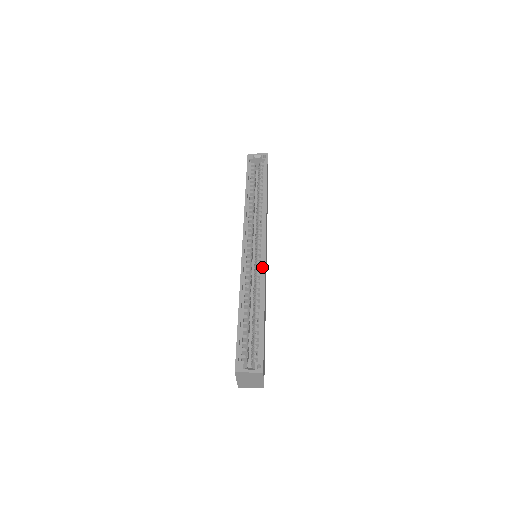
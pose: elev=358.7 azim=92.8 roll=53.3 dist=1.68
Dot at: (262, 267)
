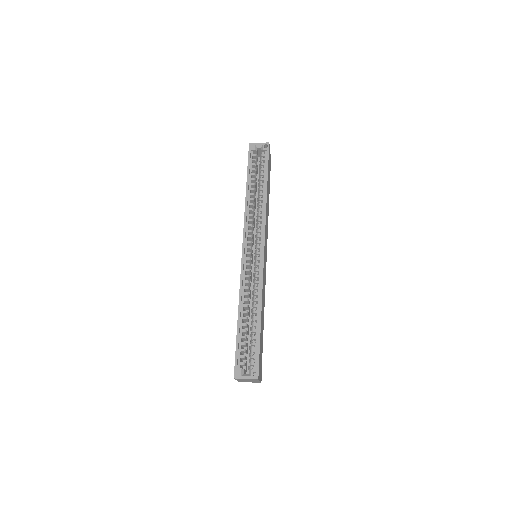
Dot at: (260, 273)
